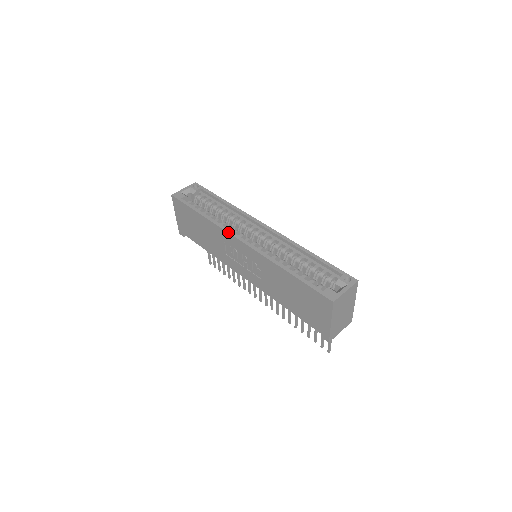
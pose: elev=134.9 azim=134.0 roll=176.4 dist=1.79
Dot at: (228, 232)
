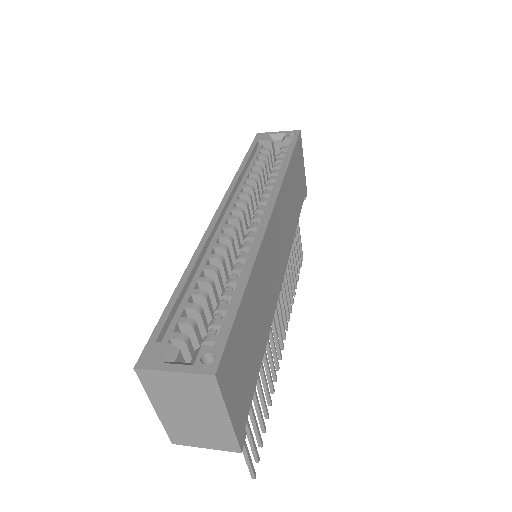
Dot at: (224, 195)
